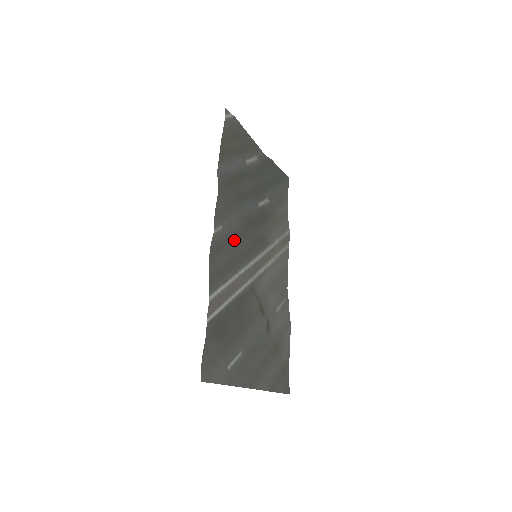
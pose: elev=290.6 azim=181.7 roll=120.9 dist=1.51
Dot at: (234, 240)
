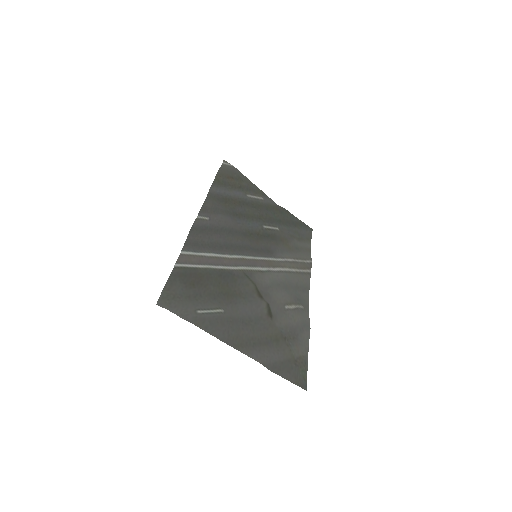
Dot at: (224, 232)
